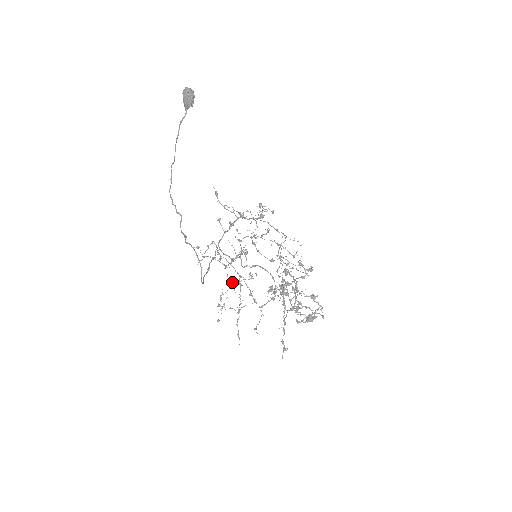
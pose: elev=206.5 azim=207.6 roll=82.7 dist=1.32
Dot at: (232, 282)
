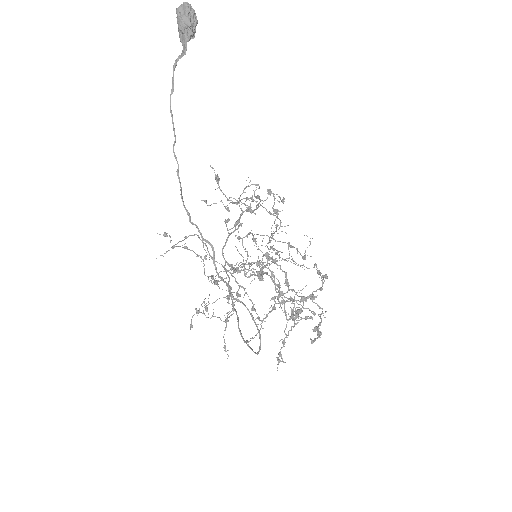
Dot at: (217, 284)
